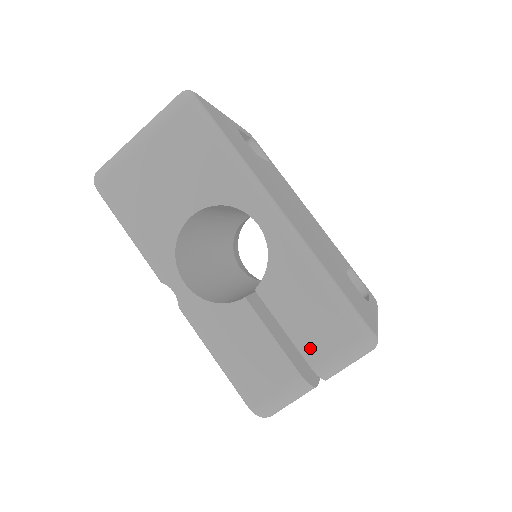
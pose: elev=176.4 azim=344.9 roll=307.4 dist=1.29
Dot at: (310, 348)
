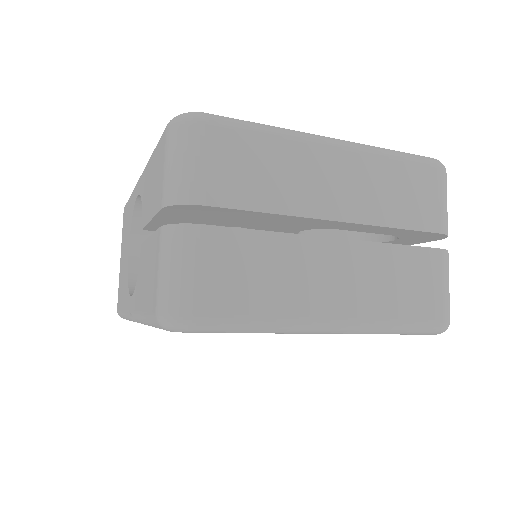
Dot at: (158, 198)
